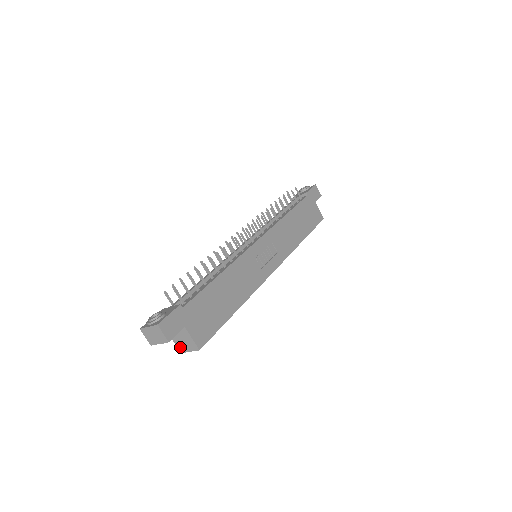
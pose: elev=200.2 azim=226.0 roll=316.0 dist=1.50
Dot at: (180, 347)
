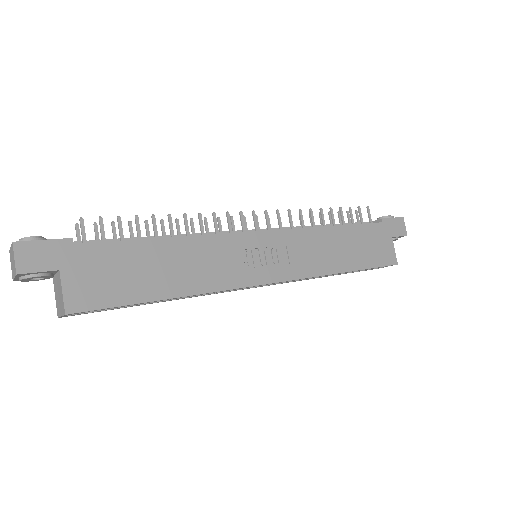
Dot at: (57, 307)
